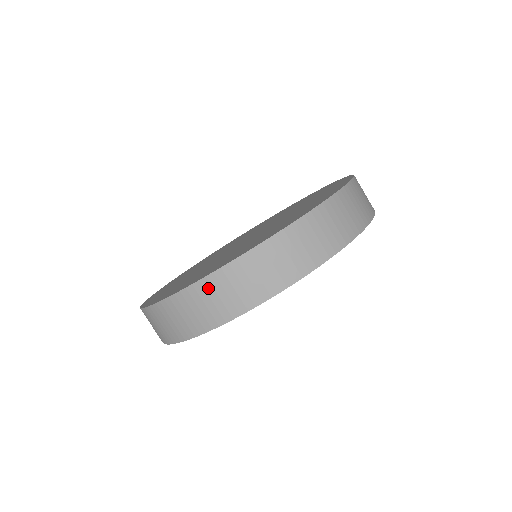
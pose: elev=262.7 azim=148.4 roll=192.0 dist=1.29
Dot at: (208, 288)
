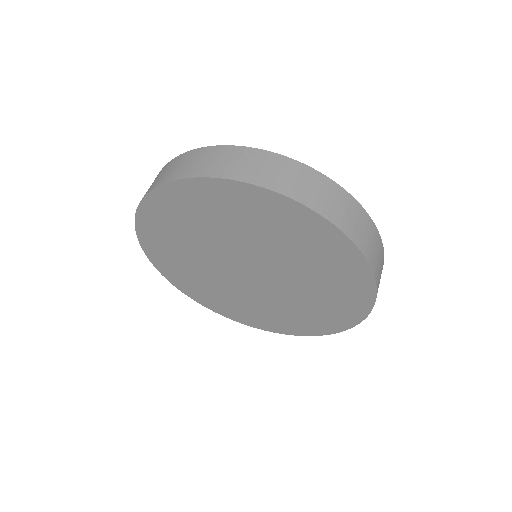
Dot at: (223, 152)
